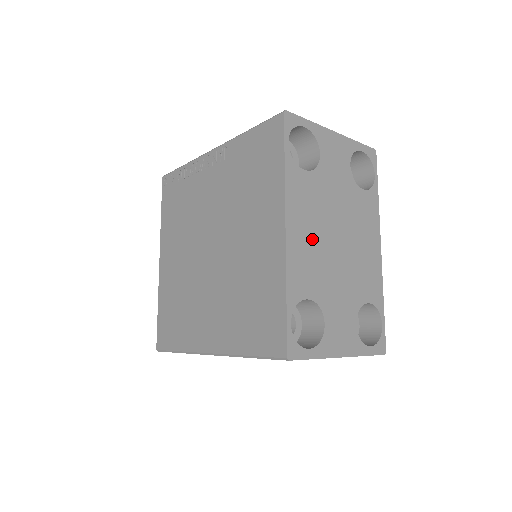
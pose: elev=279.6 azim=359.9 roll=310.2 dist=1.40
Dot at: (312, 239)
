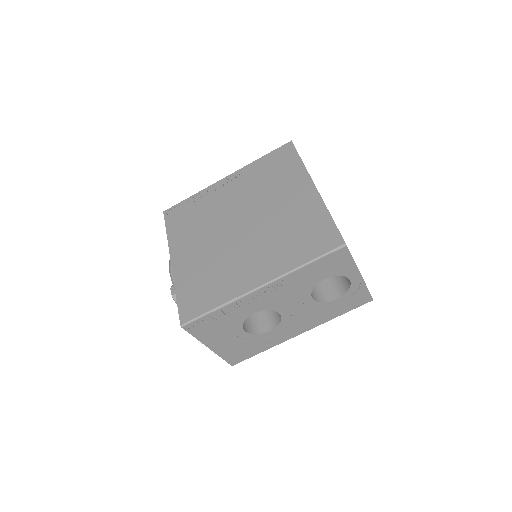
Dot at: occluded
